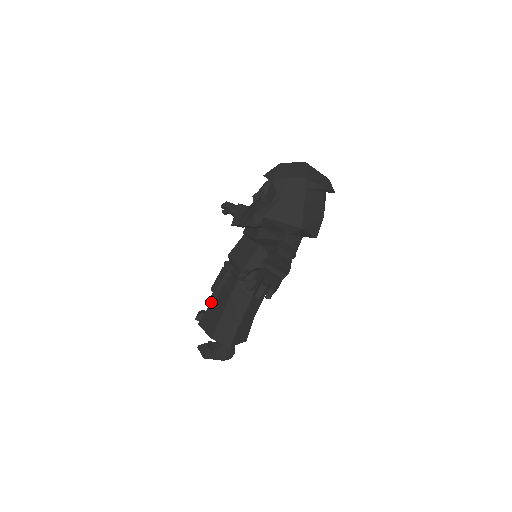
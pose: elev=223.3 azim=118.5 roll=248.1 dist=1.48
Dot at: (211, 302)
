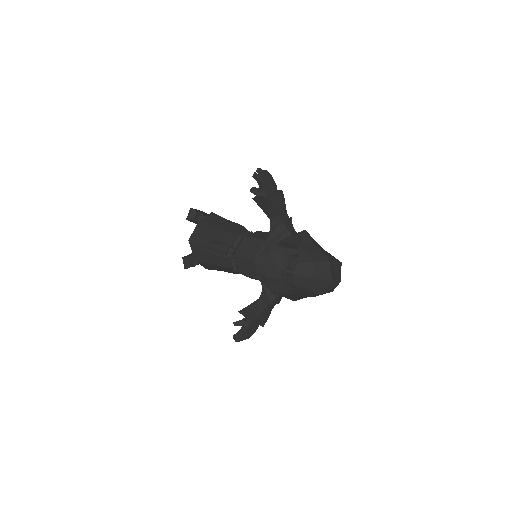
Dot at: occluded
